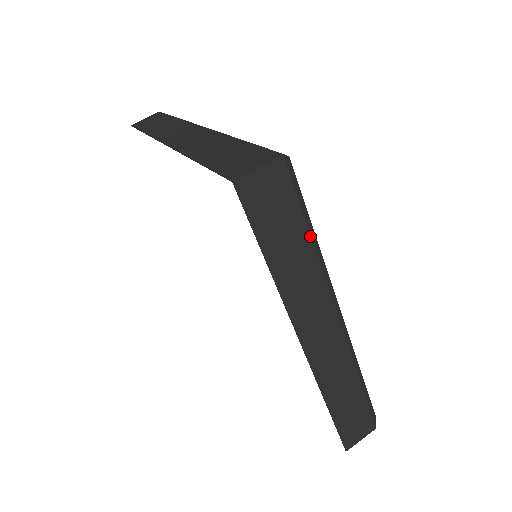
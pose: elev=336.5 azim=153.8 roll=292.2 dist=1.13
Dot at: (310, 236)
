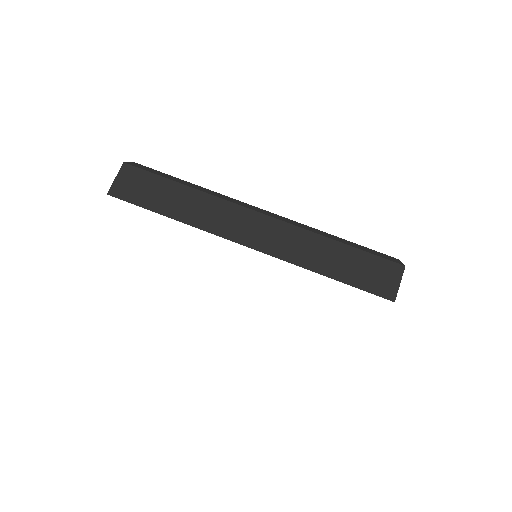
Dot at: occluded
